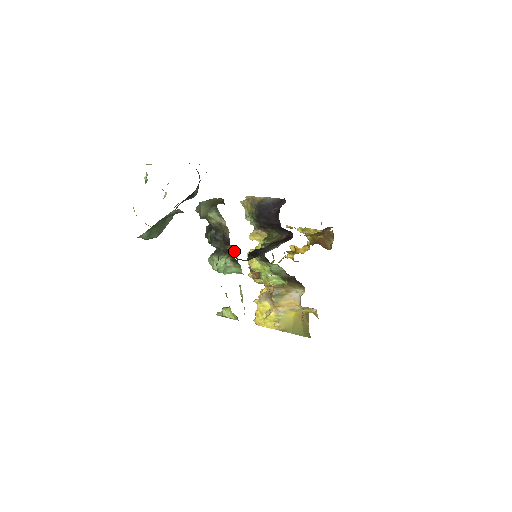
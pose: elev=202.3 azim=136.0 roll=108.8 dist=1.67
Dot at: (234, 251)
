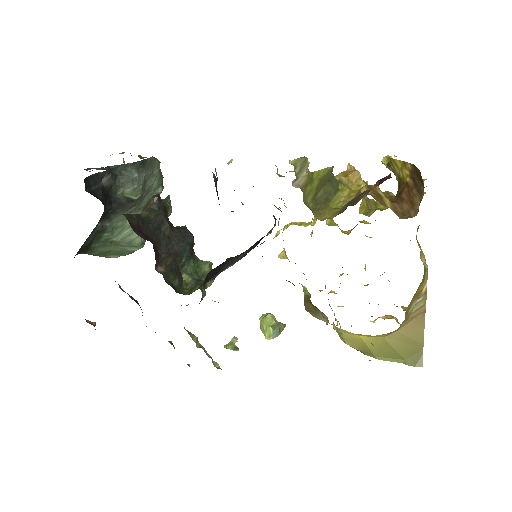
Dot at: occluded
